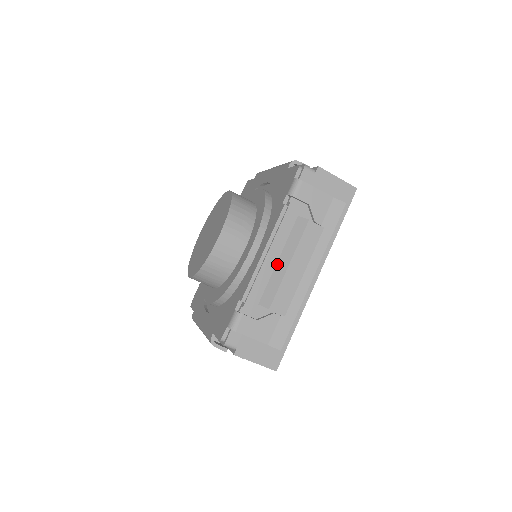
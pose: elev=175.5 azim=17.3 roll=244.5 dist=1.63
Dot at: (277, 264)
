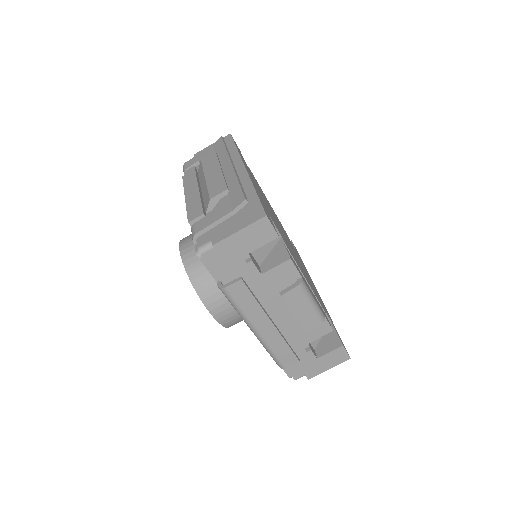
Dot at: (202, 191)
